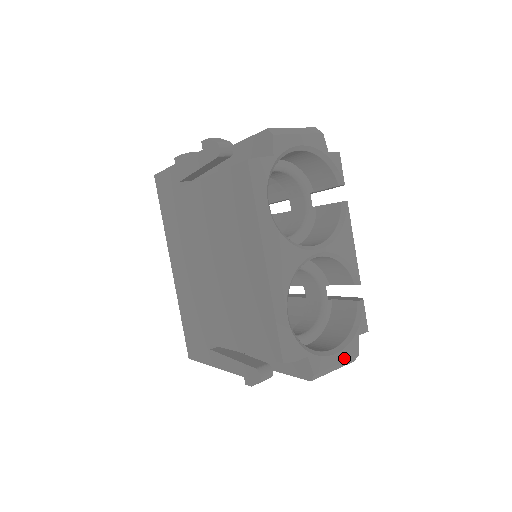
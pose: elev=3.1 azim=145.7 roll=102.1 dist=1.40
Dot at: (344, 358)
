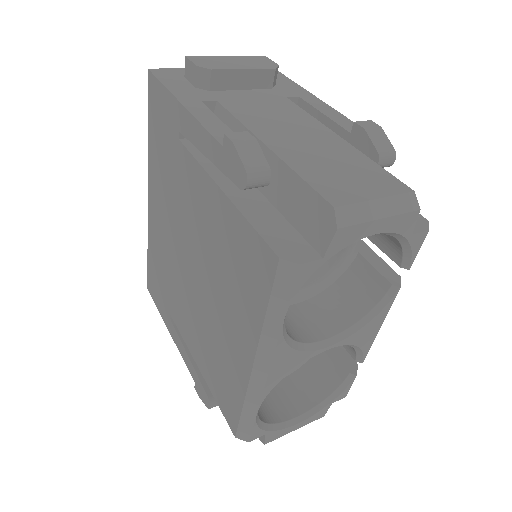
Dot at: (306, 423)
